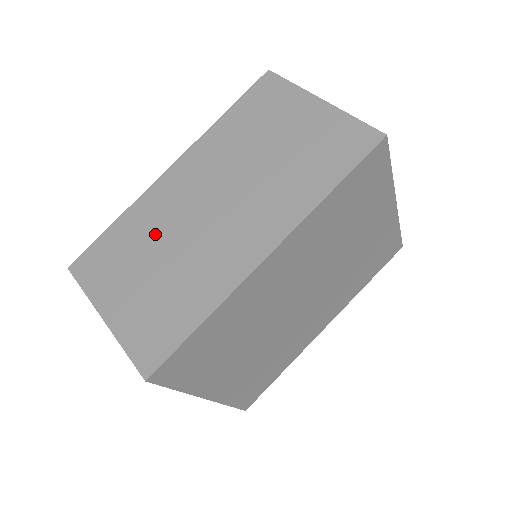
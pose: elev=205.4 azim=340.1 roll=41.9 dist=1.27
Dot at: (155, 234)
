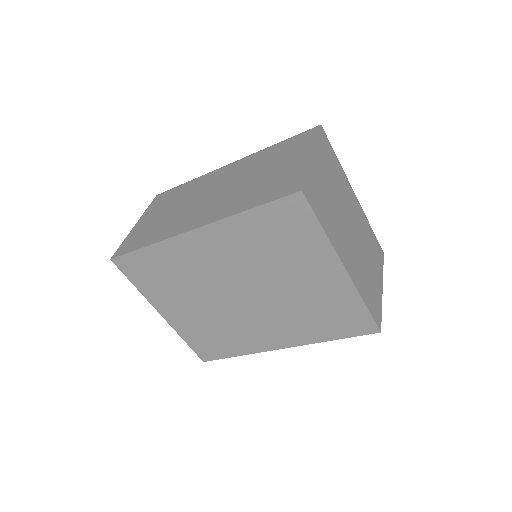
Dot at: (187, 195)
